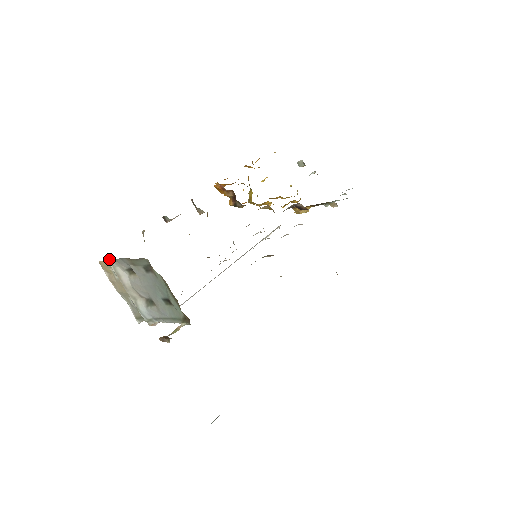
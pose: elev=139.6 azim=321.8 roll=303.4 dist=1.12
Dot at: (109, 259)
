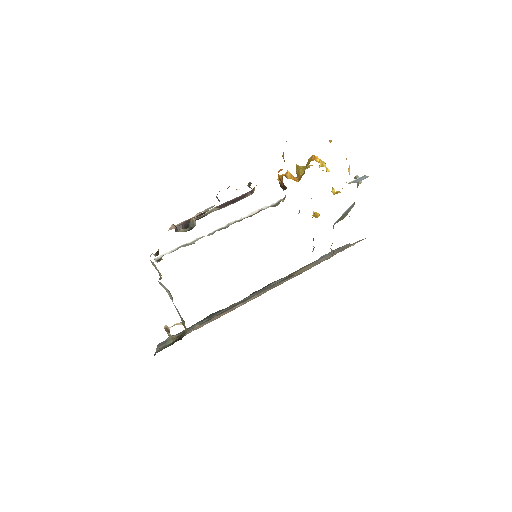
Dot at: (159, 273)
